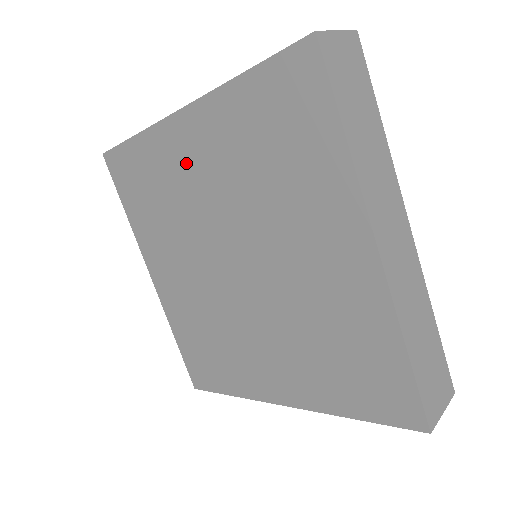
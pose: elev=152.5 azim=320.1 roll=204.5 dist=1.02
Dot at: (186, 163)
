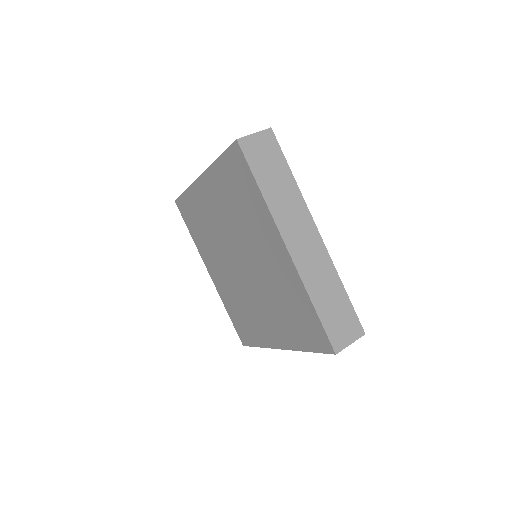
Dot at: (208, 205)
